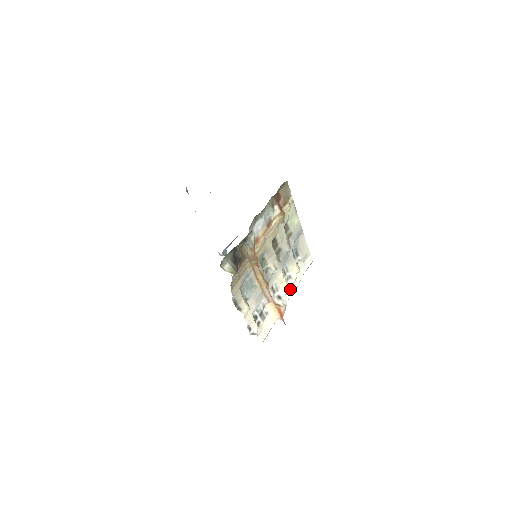
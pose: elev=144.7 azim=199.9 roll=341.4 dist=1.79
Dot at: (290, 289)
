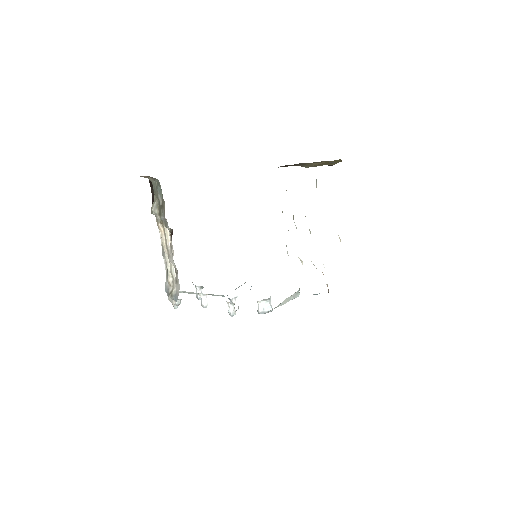
Dot at: occluded
